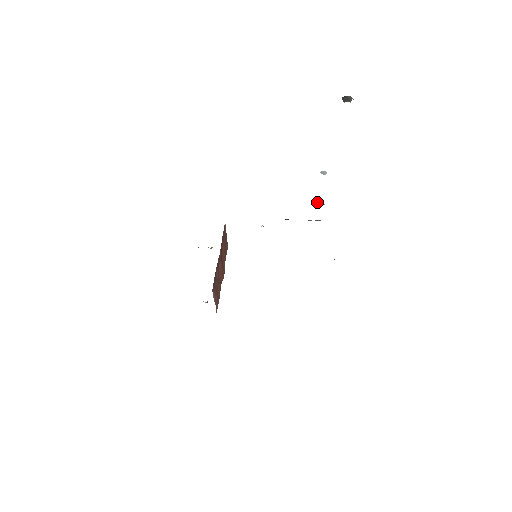
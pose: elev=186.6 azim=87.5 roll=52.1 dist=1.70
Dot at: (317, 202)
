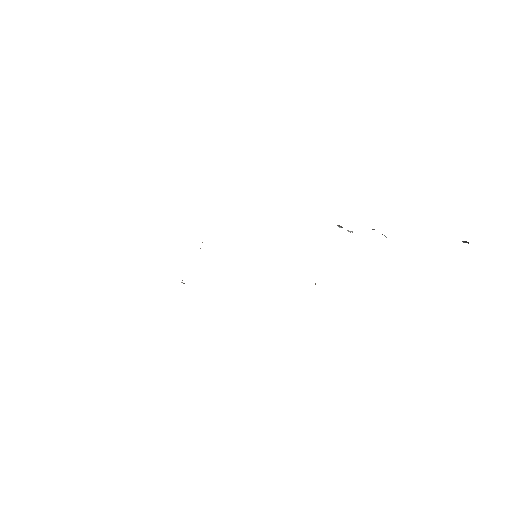
Dot at: (339, 225)
